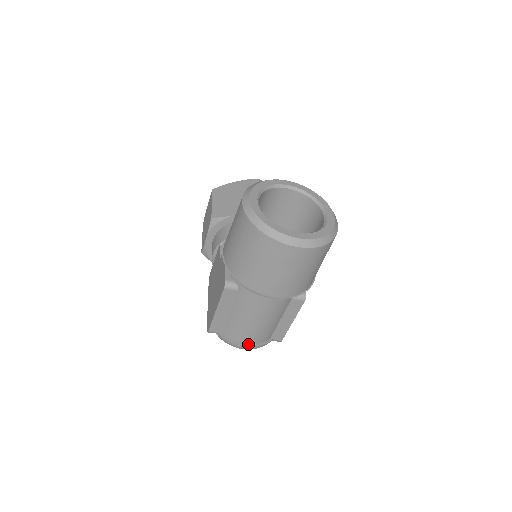
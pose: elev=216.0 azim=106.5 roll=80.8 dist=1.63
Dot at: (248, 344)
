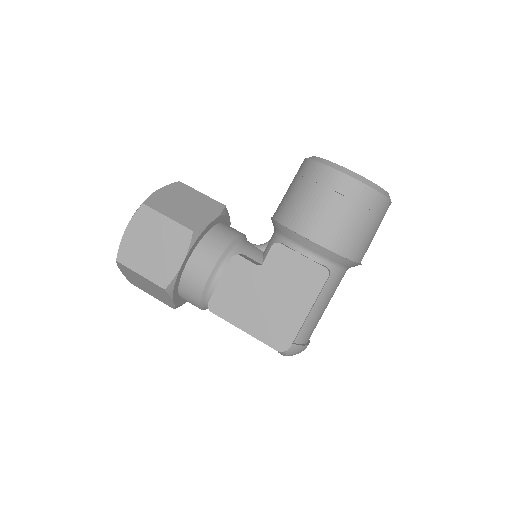
Dot at: (307, 342)
